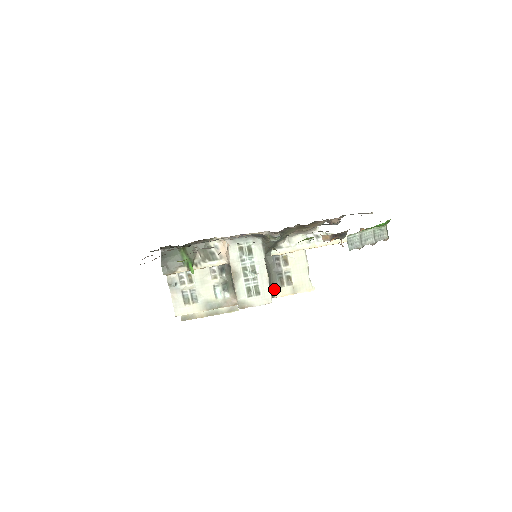
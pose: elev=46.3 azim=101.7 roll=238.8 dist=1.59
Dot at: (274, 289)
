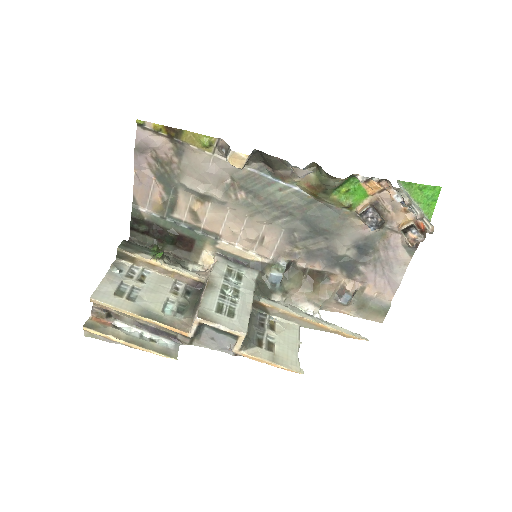
Dot at: (248, 341)
